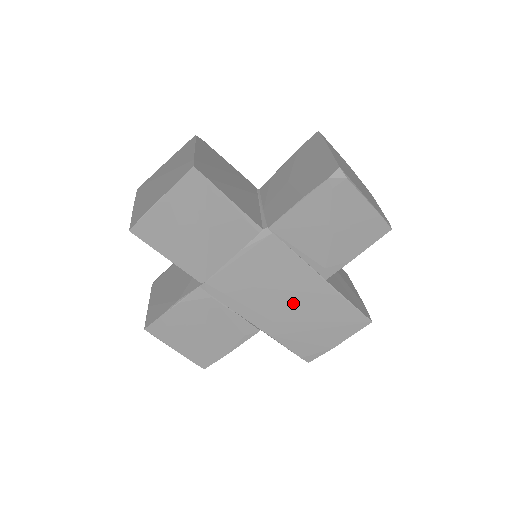
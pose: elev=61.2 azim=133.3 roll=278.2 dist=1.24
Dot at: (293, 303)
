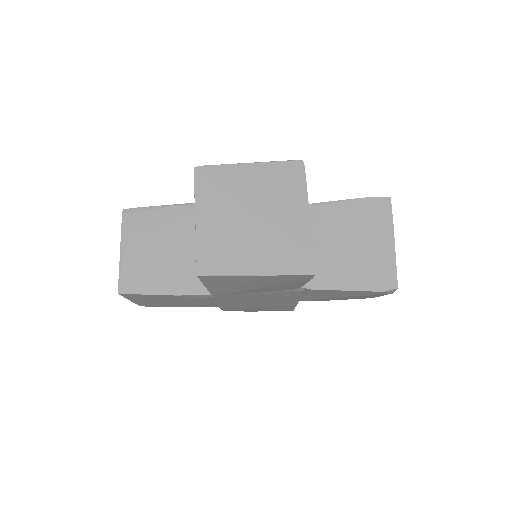
Dot at: (261, 304)
